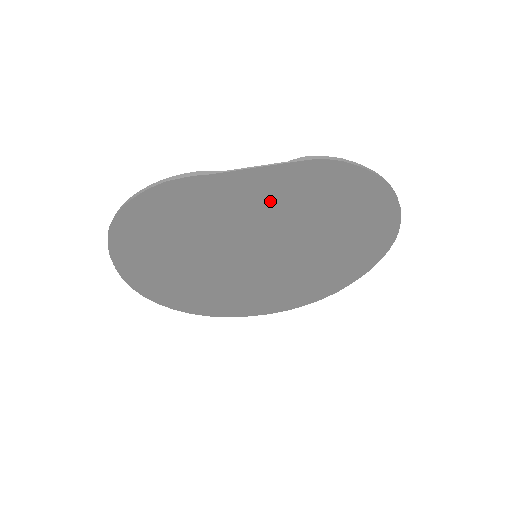
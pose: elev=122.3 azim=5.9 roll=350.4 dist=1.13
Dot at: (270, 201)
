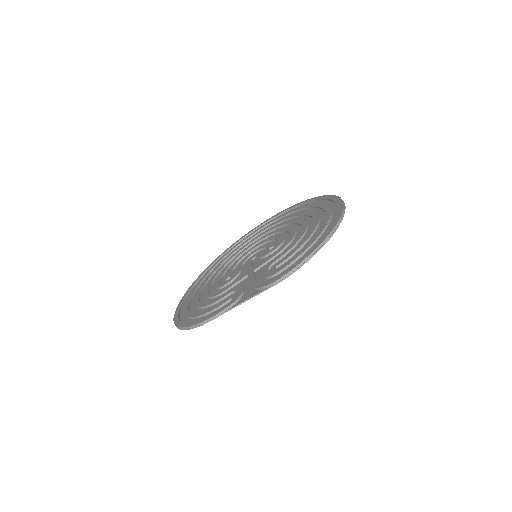
Dot at: (259, 279)
